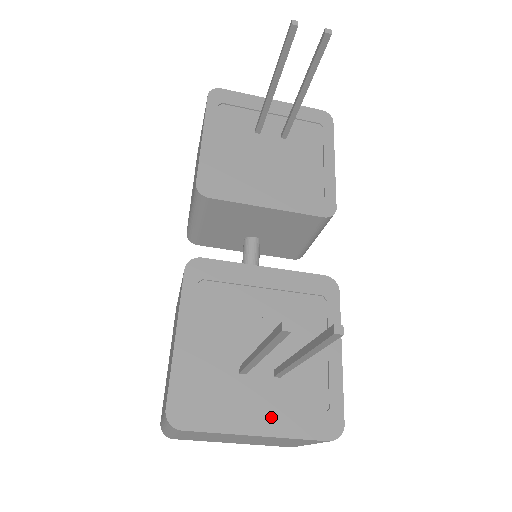
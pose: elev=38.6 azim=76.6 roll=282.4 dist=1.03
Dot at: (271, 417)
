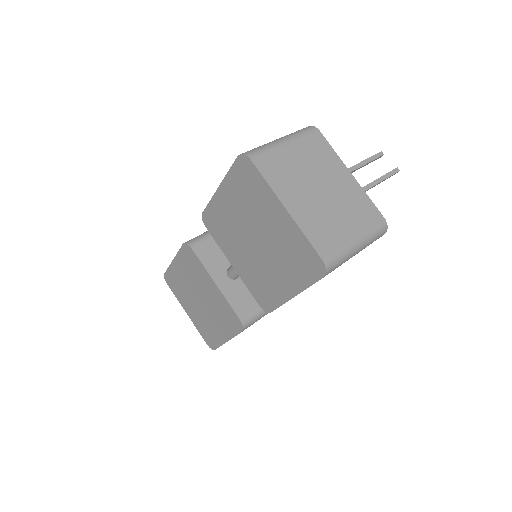
Dot at: occluded
